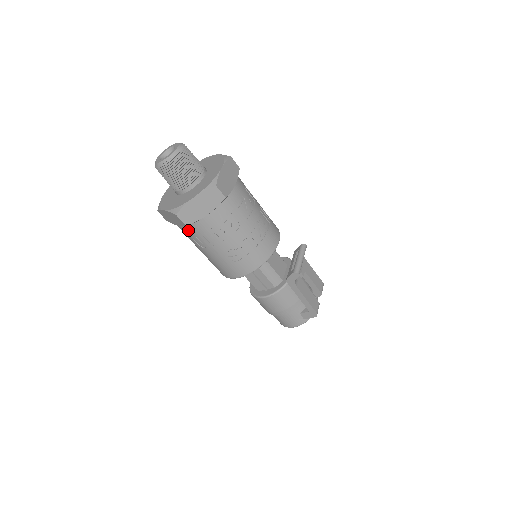
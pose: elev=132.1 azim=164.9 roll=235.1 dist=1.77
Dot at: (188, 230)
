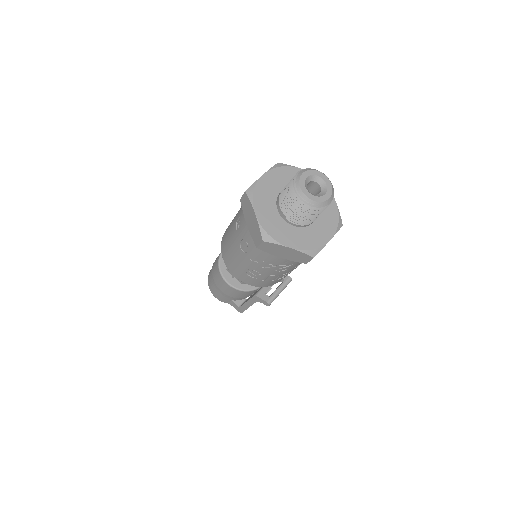
Dot at: (250, 238)
